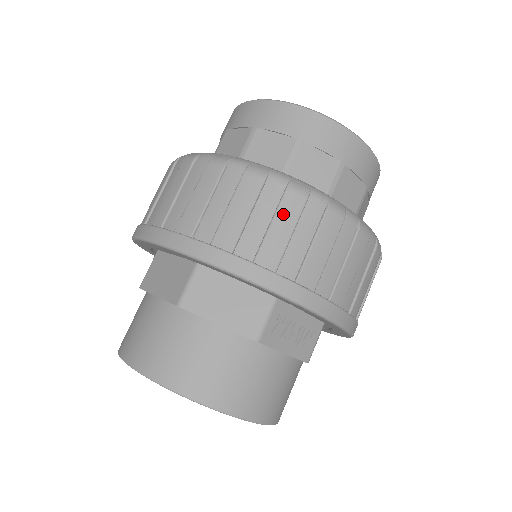
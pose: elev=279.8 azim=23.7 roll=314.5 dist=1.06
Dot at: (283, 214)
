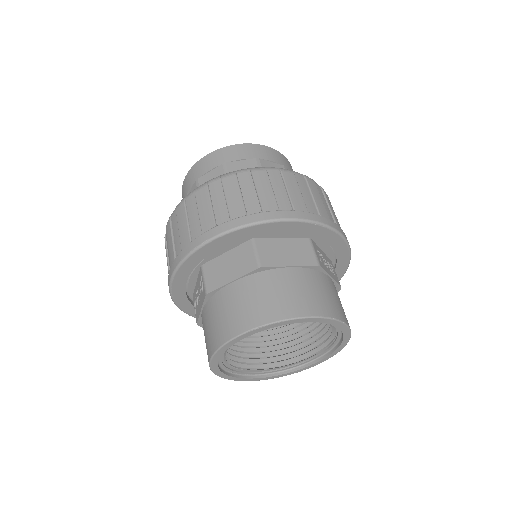
Dot at: (289, 183)
